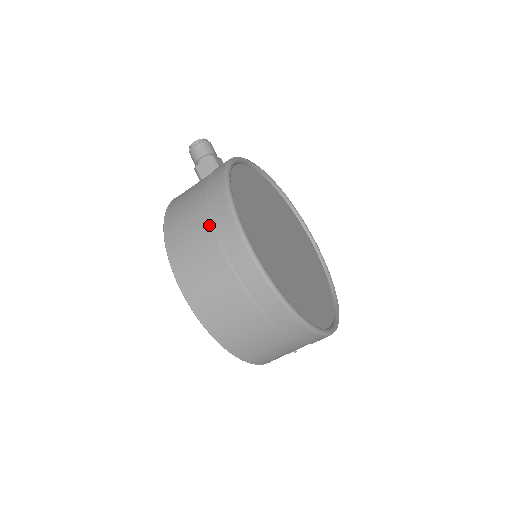
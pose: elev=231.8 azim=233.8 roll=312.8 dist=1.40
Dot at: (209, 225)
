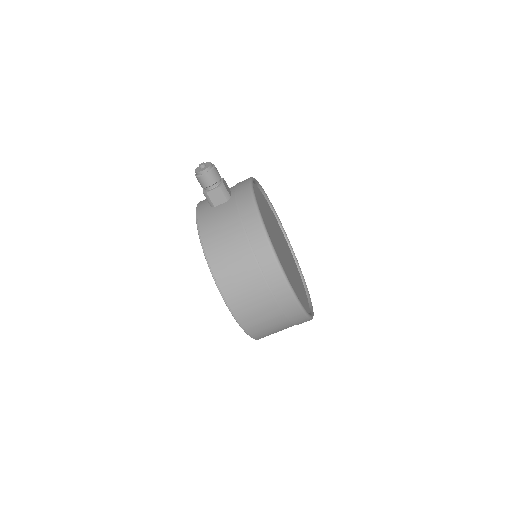
Dot at: (261, 280)
